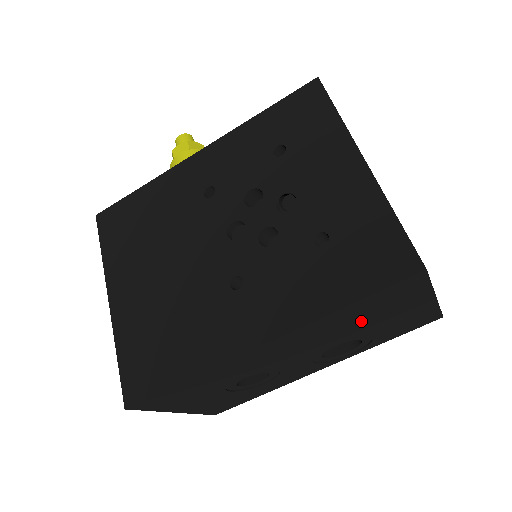
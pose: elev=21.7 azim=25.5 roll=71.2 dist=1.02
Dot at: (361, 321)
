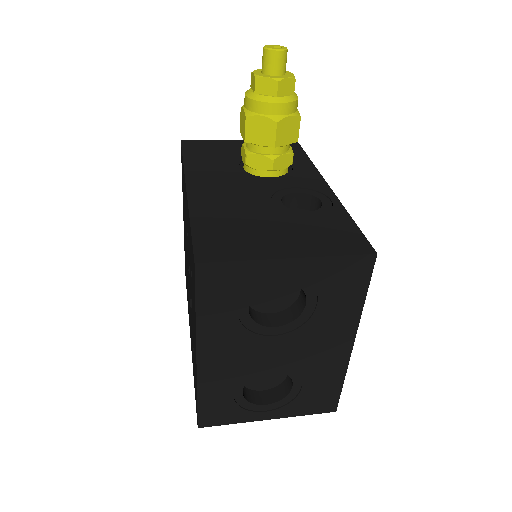
Dot at: occluded
